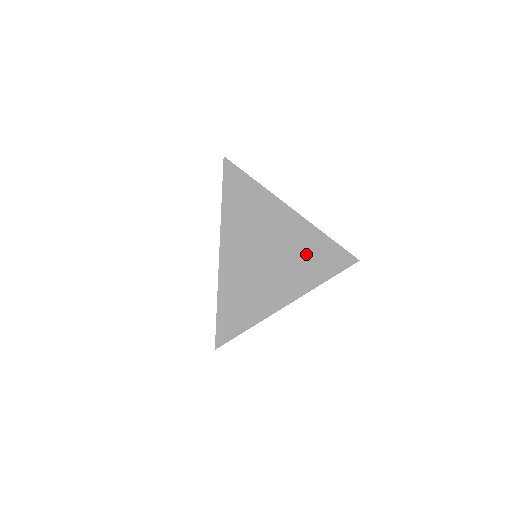
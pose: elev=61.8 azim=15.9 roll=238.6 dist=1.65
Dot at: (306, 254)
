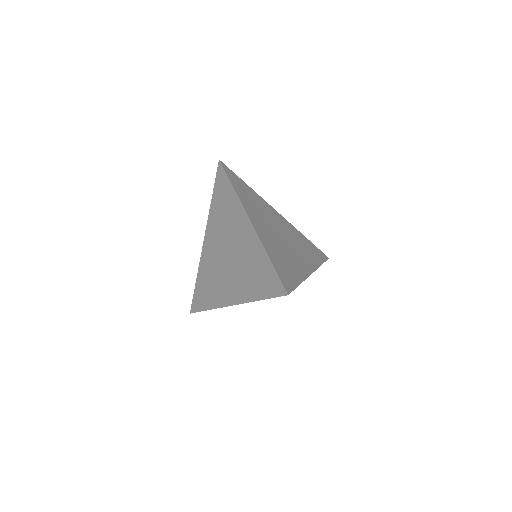
Dot at: (299, 242)
